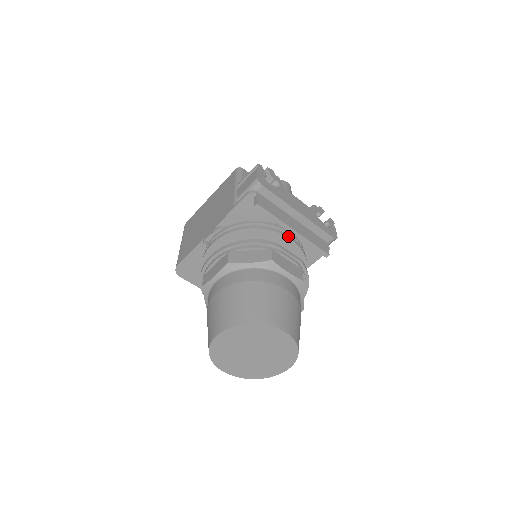
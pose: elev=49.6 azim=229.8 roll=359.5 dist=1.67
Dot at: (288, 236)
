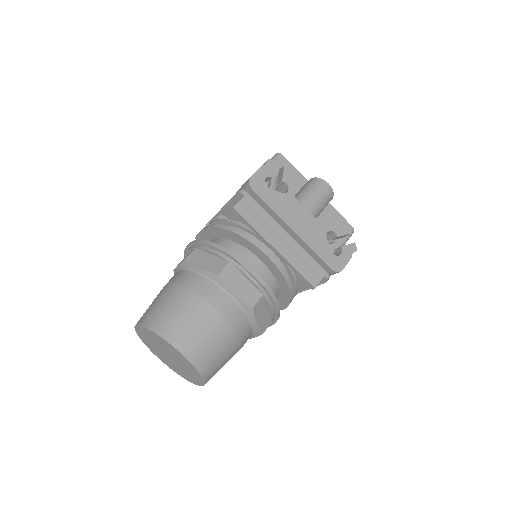
Dot at: (266, 252)
